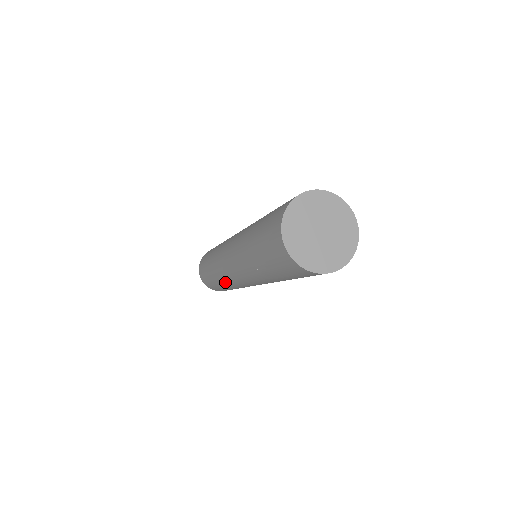
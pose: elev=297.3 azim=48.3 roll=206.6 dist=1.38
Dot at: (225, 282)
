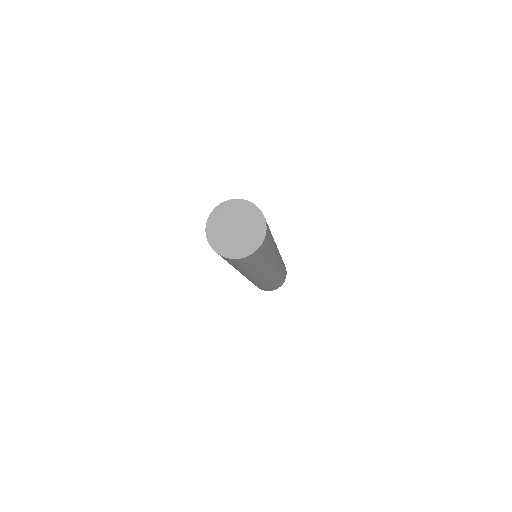
Dot at: occluded
